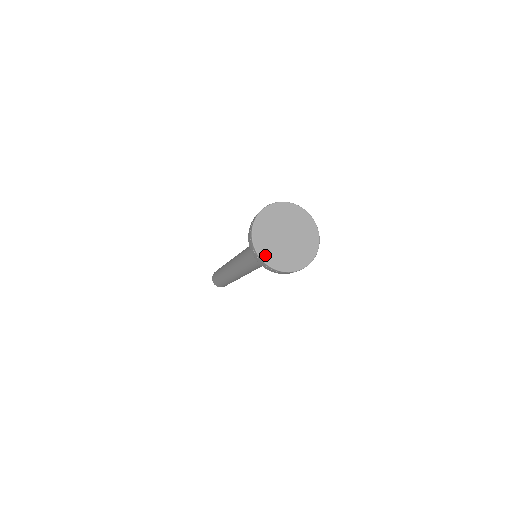
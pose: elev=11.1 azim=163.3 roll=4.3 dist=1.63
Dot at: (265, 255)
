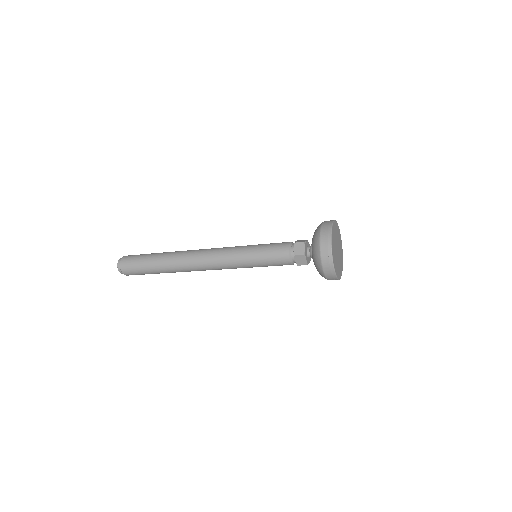
Dot at: (334, 258)
